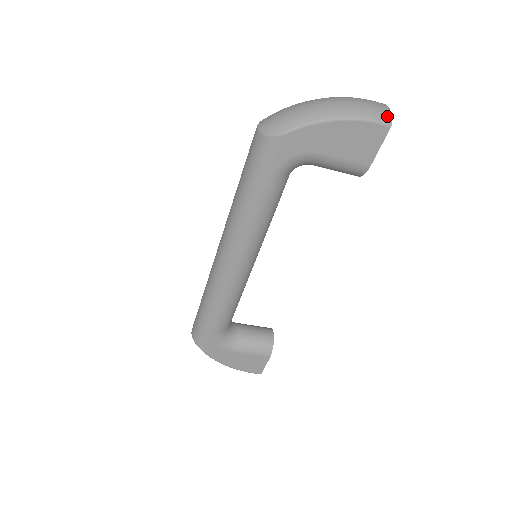
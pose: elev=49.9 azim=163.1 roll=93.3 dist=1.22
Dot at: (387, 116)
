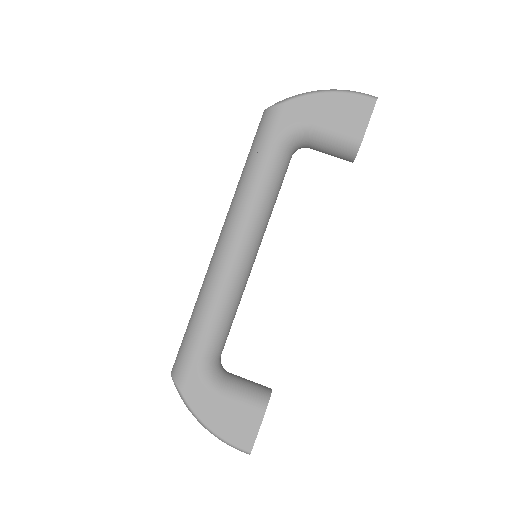
Dot at: (373, 96)
